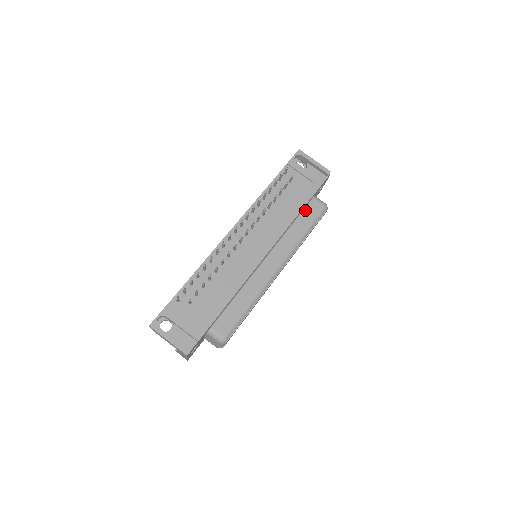
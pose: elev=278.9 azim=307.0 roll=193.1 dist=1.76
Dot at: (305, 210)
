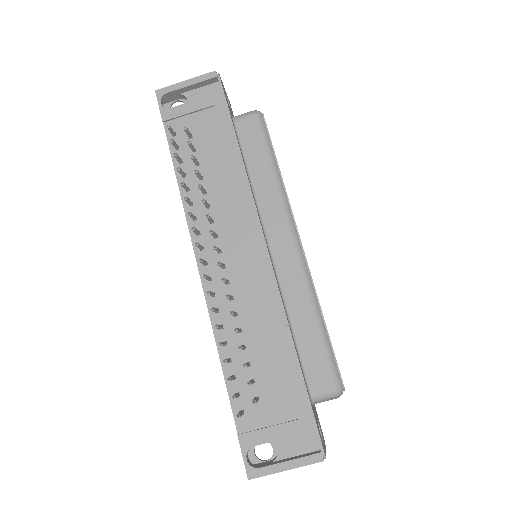
Dot at: (243, 145)
